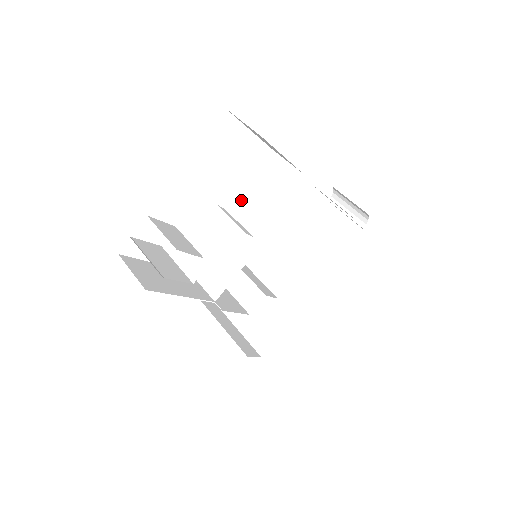
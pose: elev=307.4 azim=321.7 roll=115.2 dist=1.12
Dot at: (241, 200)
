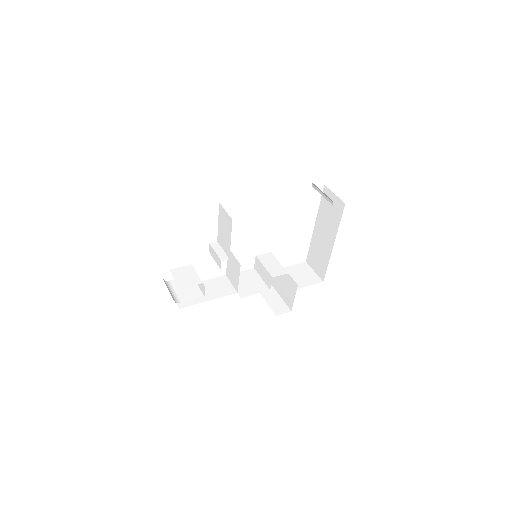
Dot at: (220, 236)
